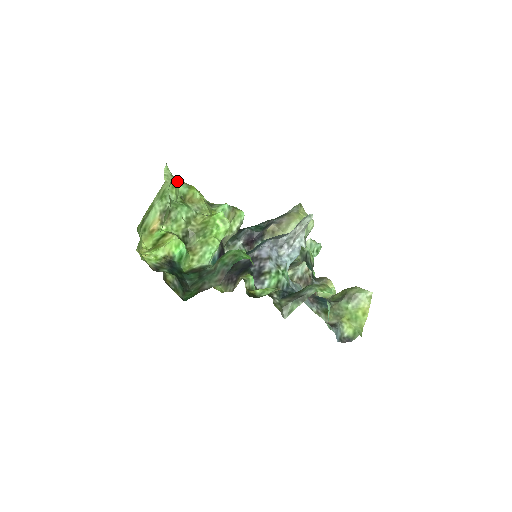
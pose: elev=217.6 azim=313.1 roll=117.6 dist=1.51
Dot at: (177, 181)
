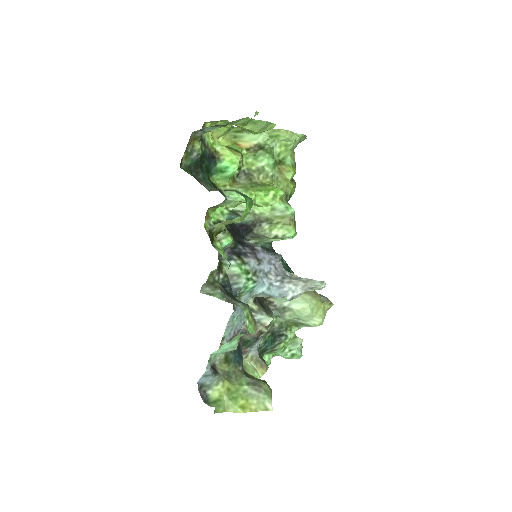
Dot at: (294, 155)
